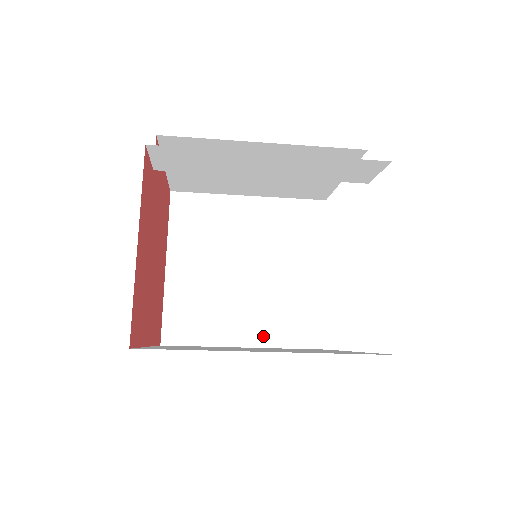
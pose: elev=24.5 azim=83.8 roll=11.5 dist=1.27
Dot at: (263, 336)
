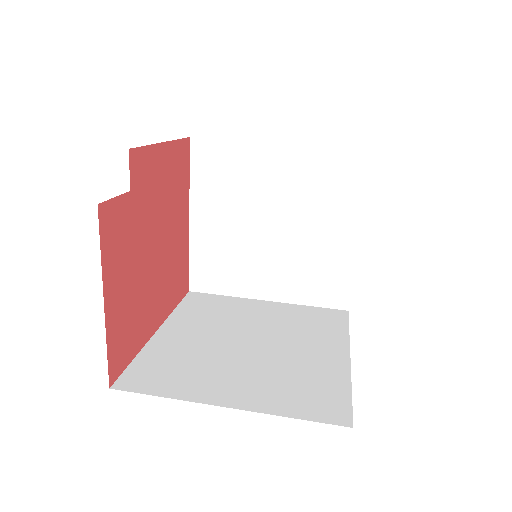
Dot at: (284, 292)
